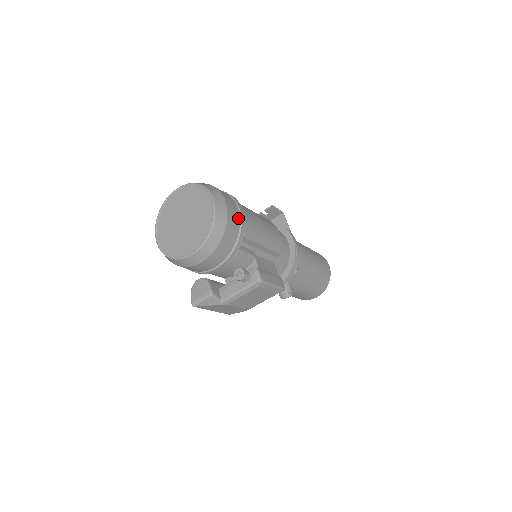
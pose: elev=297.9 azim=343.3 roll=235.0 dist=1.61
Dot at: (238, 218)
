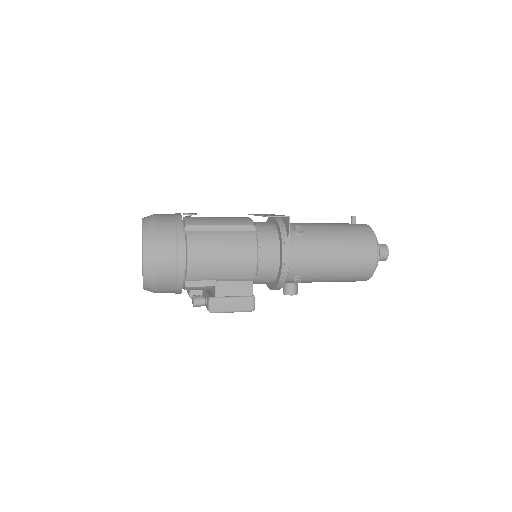
Dot at: (174, 269)
